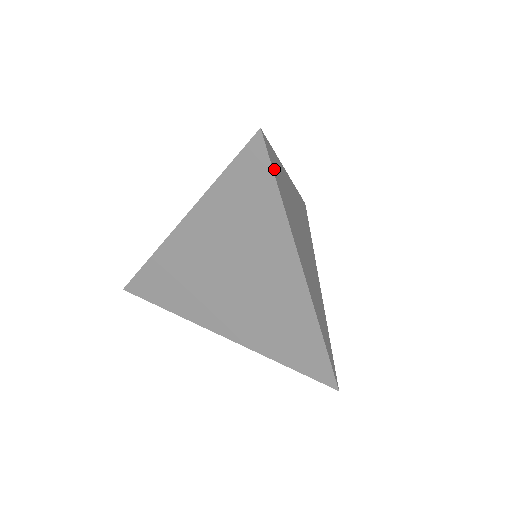
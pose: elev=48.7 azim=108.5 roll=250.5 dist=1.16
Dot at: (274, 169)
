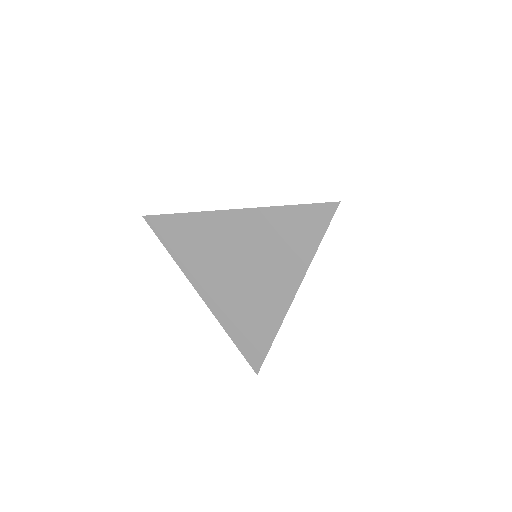
Dot at: occluded
